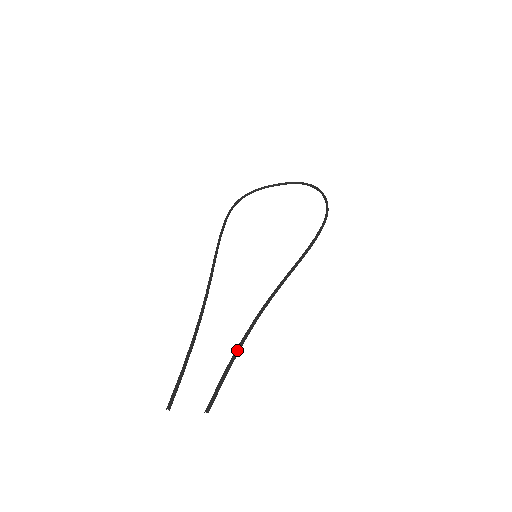
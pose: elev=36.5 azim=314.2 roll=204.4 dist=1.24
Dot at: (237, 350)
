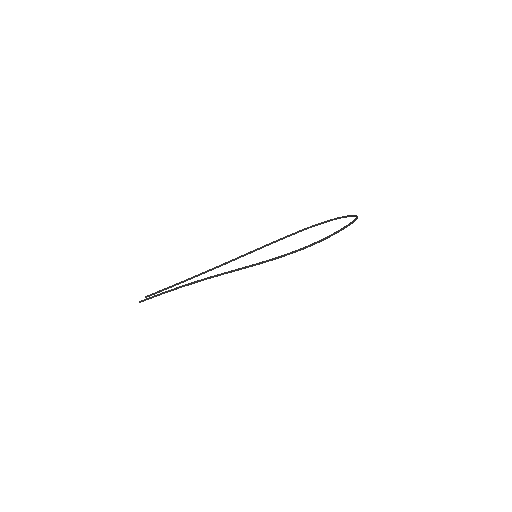
Dot at: (173, 289)
